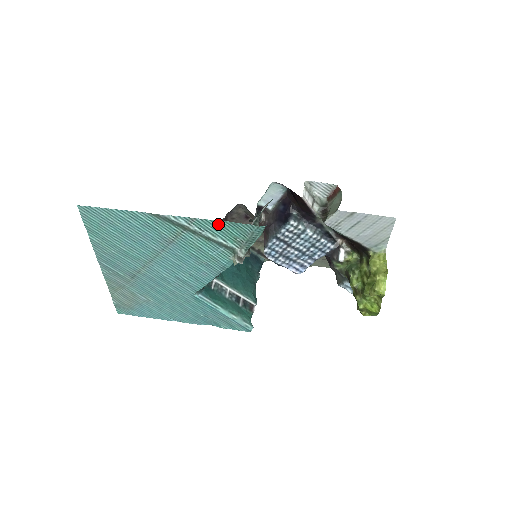
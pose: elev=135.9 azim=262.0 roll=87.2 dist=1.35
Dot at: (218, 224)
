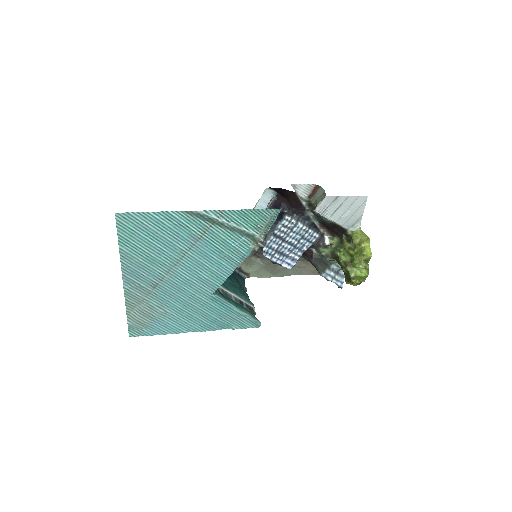
Dot at: (243, 213)
